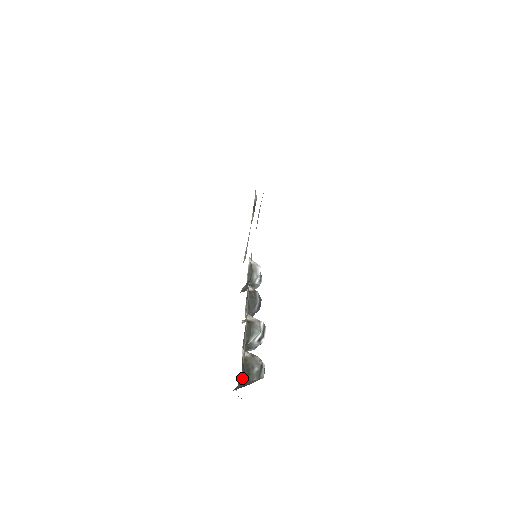
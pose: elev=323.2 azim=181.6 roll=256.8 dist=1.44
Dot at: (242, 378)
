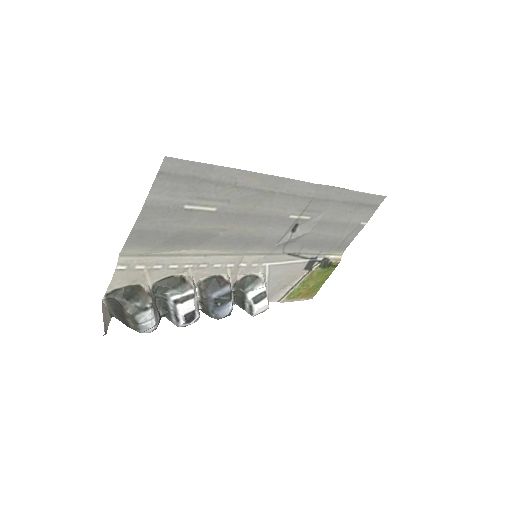
Dot at: (119, 295)
